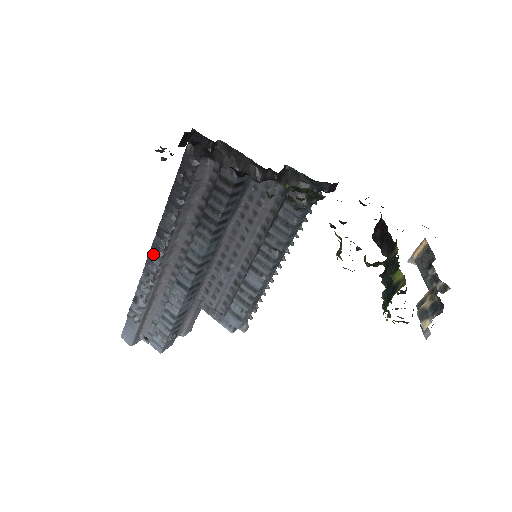
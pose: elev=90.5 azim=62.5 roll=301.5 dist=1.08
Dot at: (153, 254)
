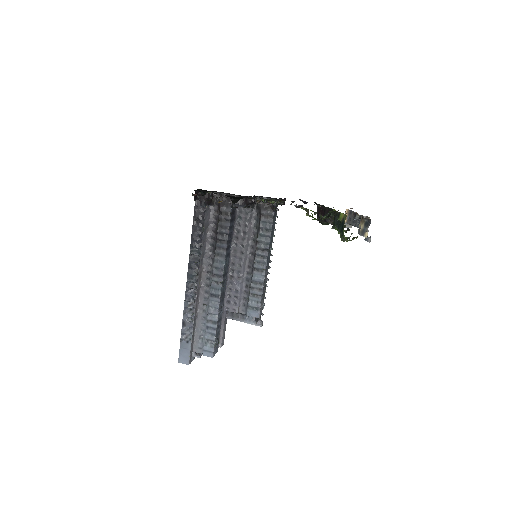
Dot at: (189, 283)
